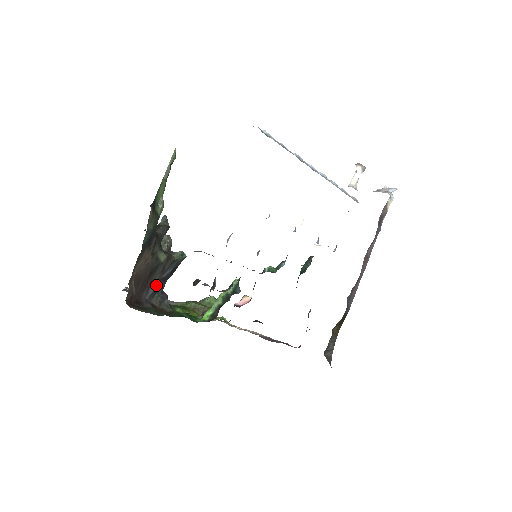
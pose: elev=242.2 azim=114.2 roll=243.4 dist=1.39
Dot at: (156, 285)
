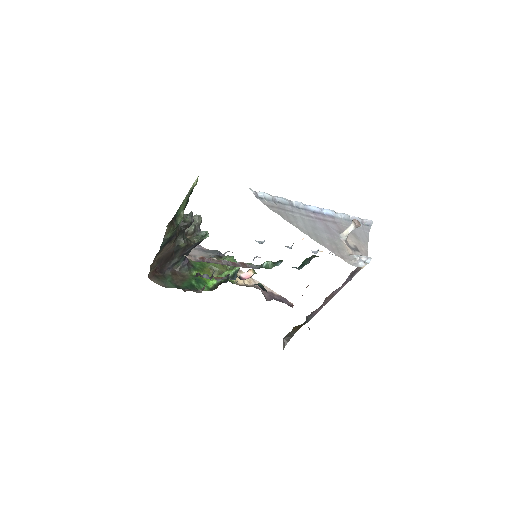
Dot at: (178, 258)
